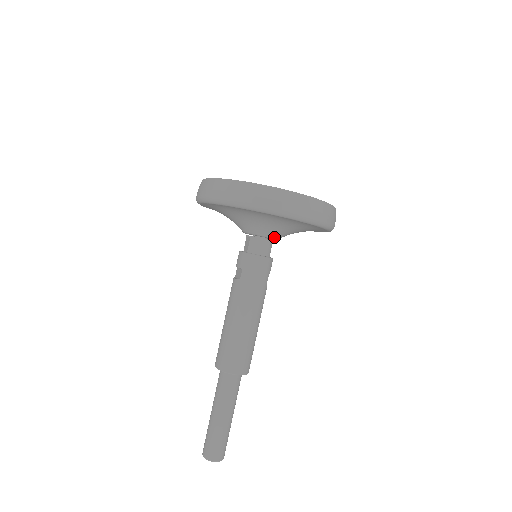
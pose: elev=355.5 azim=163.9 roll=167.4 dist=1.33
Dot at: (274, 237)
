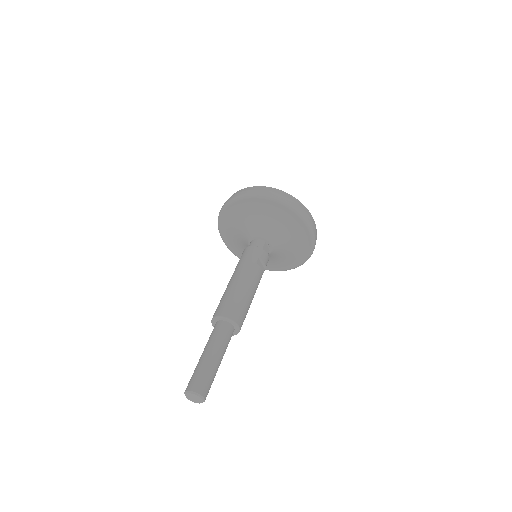
Dot at: (262, 235)
